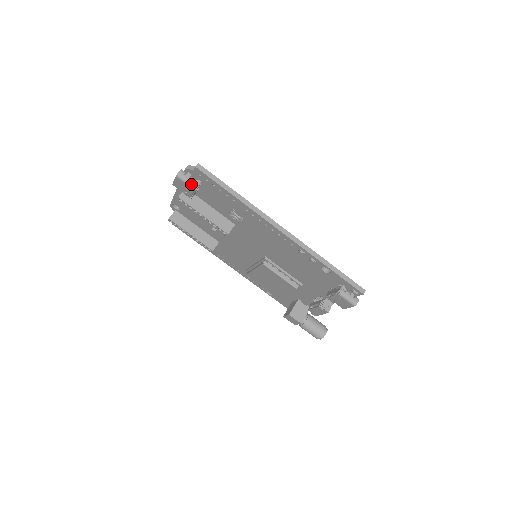
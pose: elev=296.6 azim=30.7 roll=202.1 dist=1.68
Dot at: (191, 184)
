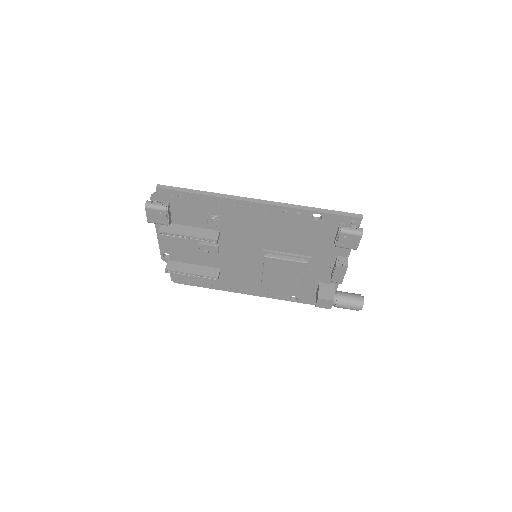
Dot at: (161, 207)
